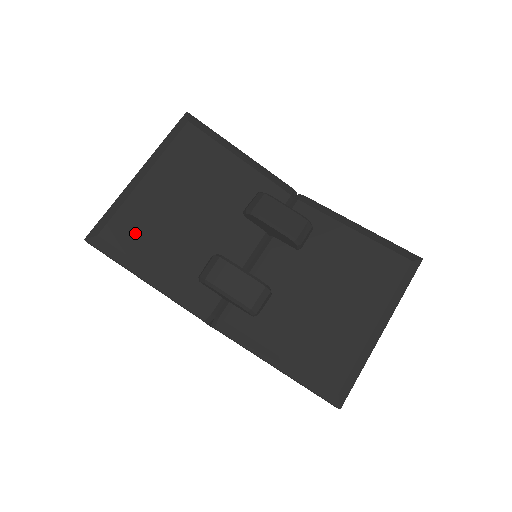
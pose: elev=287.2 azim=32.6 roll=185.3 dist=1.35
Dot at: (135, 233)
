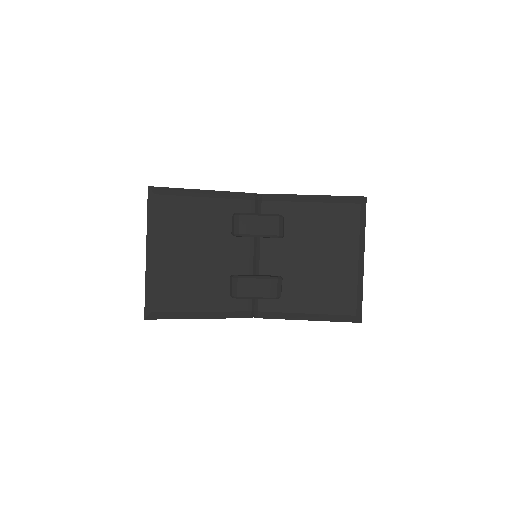
Dot at: (173, 295)
